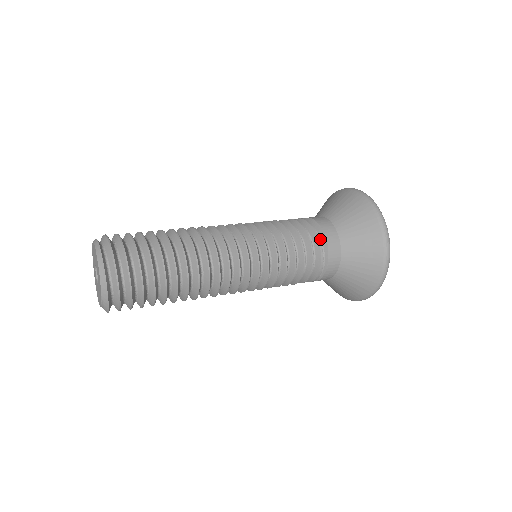
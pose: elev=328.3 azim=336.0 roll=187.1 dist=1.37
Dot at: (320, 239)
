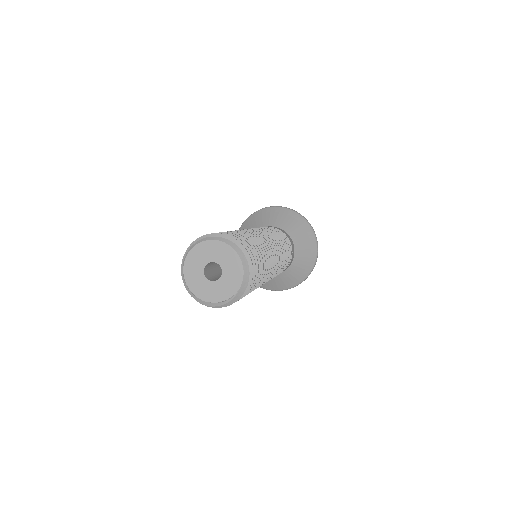
Dot at: occluded
